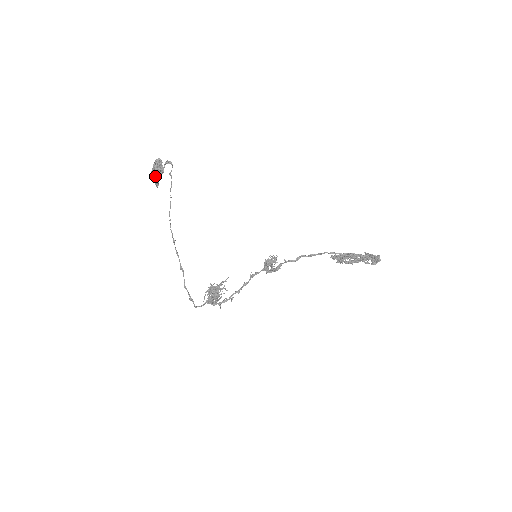
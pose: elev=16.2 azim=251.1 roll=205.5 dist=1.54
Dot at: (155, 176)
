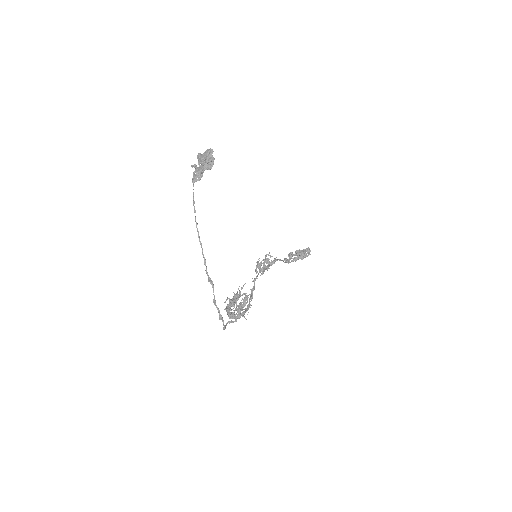
Dot at: (213, 159)
